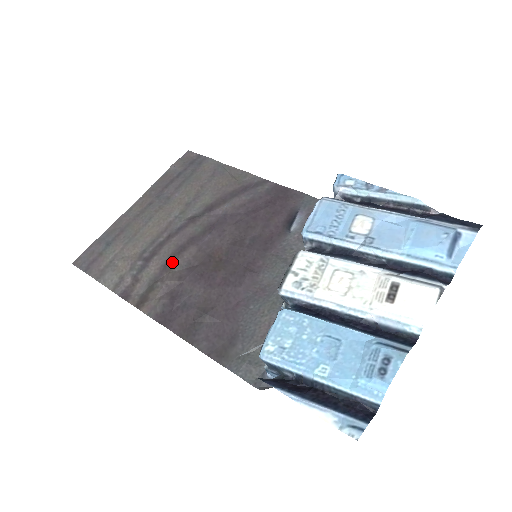
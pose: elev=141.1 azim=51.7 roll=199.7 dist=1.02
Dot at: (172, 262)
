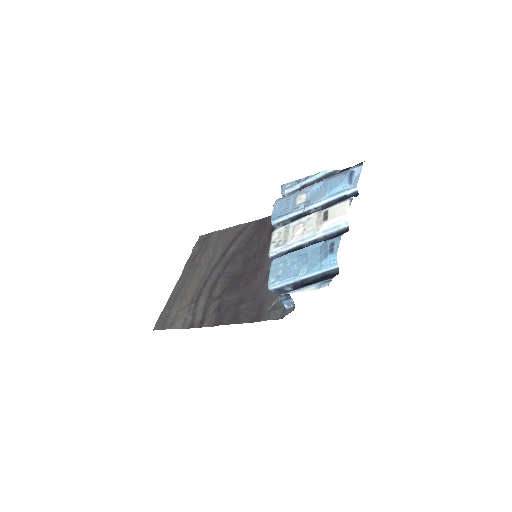
Dot at: (212, 293)
